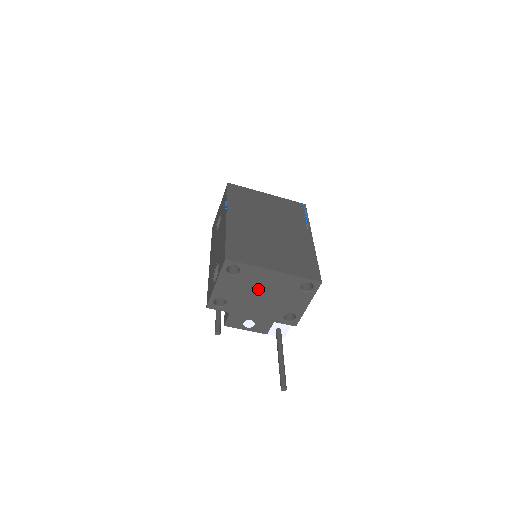
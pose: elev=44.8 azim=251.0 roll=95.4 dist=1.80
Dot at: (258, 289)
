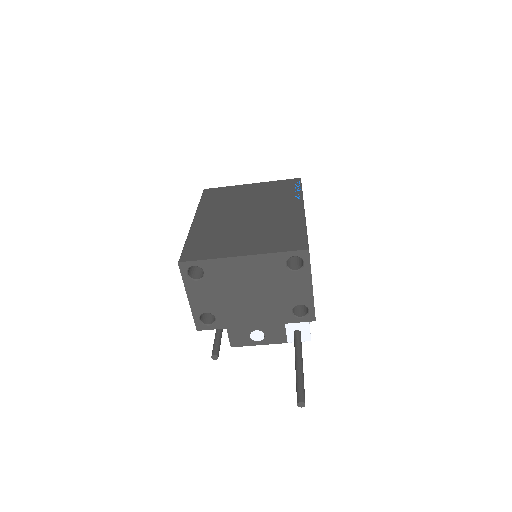
Dot at: (238, 287)
